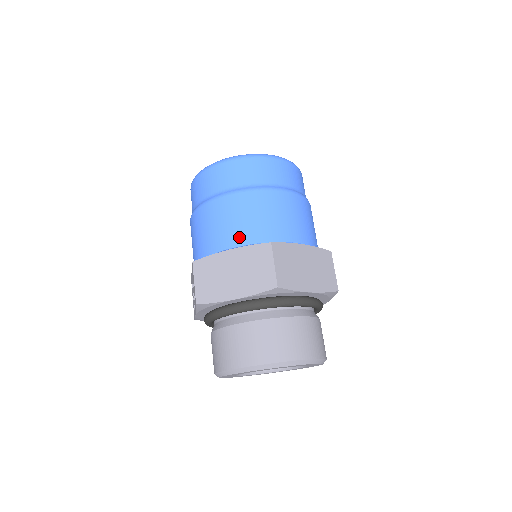
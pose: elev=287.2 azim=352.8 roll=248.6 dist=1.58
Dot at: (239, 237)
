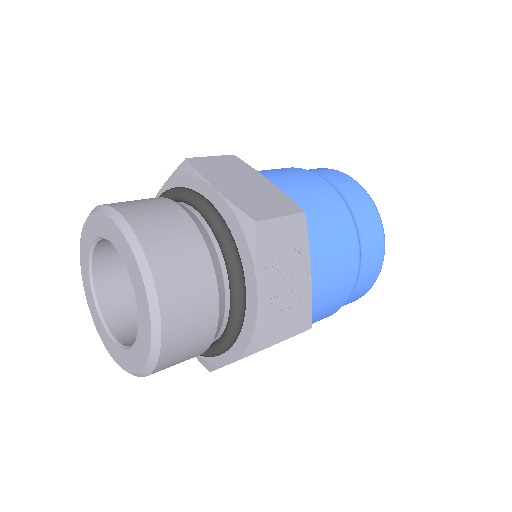
Dot at: occluded
